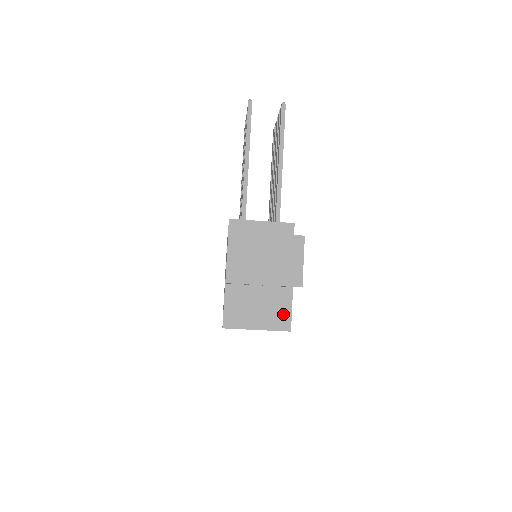
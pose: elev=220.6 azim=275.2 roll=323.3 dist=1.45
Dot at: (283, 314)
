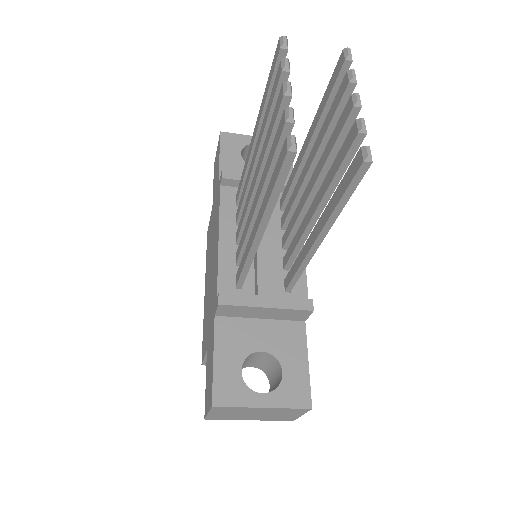
Dot at: occluded
